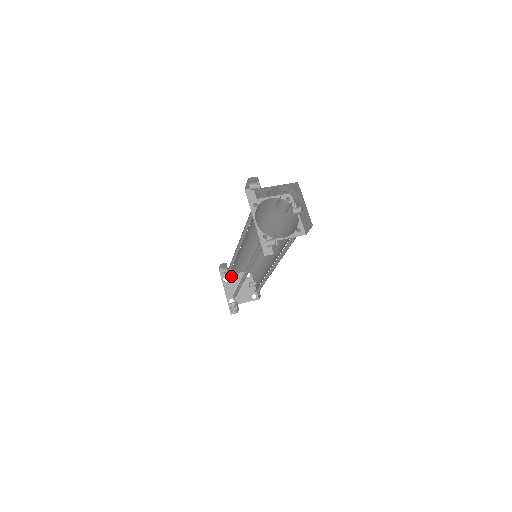
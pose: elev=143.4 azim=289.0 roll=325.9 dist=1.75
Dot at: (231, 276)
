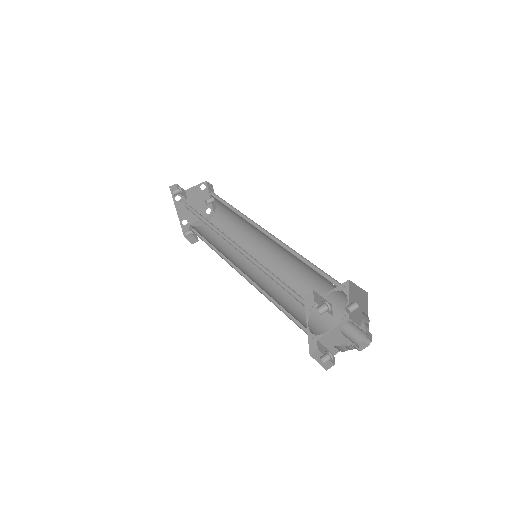
Dot at: occluded
